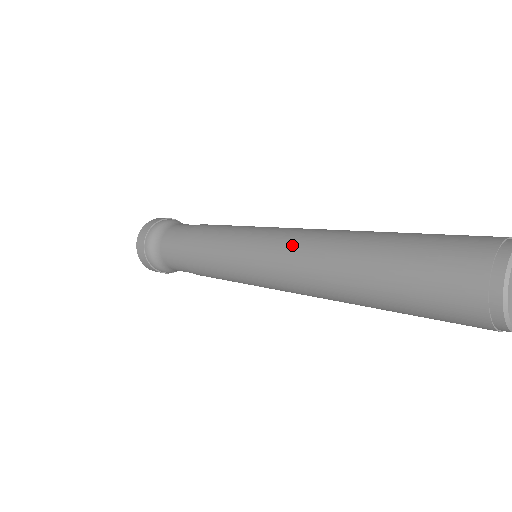
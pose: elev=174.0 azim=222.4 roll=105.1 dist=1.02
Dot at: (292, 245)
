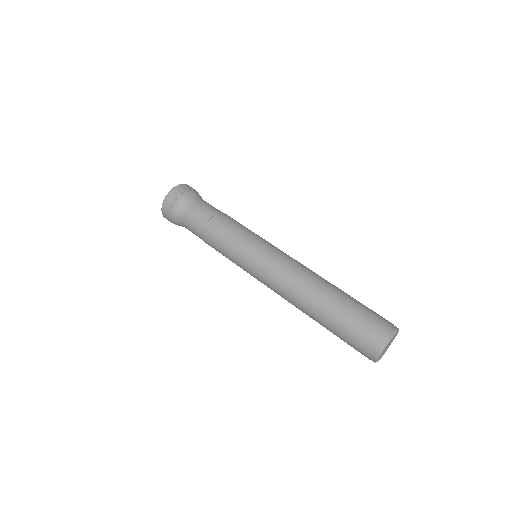
Dot at: (284, 281)
